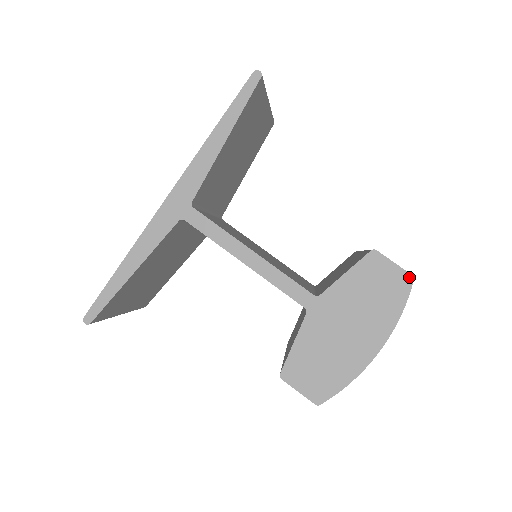
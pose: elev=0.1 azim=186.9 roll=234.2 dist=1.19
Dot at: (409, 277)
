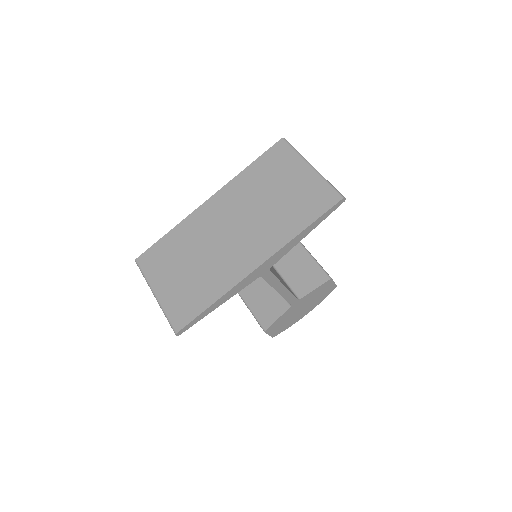
Dot at: (335, 287)
